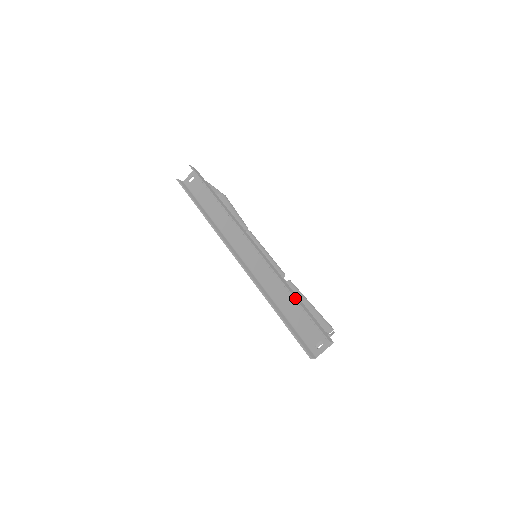
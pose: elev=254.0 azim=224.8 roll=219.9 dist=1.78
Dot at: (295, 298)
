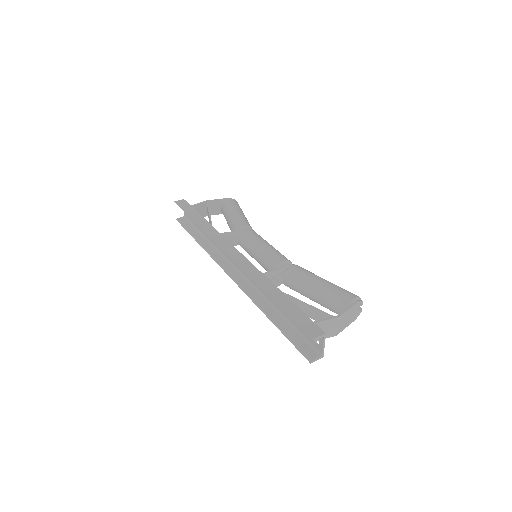
Dot at: occluded
